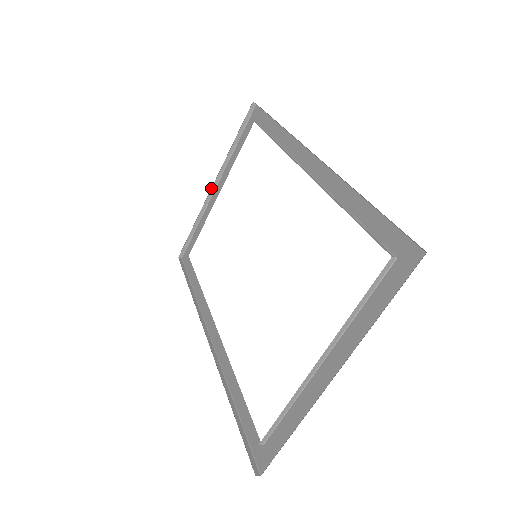
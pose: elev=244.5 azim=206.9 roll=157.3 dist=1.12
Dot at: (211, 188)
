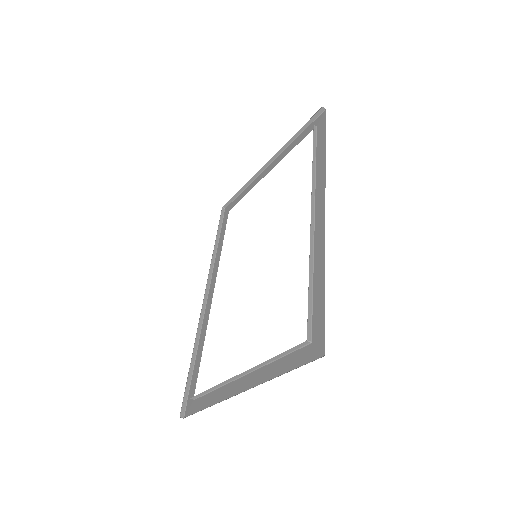
Dot at: occluded
